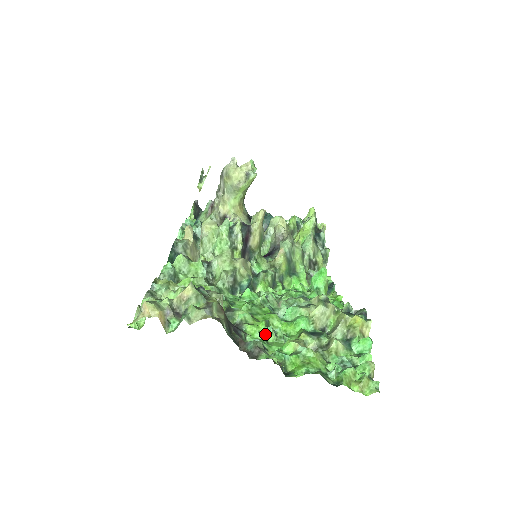
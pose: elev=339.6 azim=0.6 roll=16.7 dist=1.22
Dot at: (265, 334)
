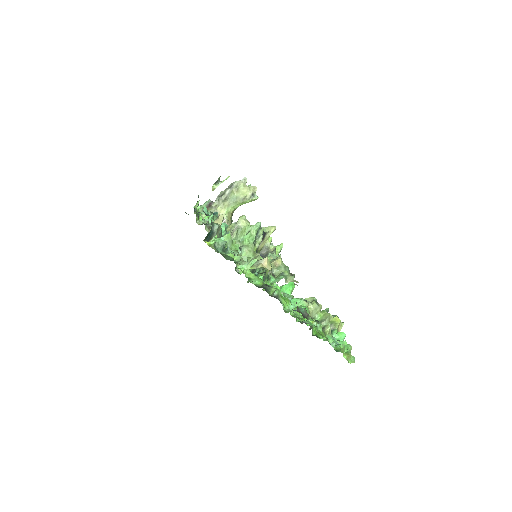
Dot at: (290, 309)
